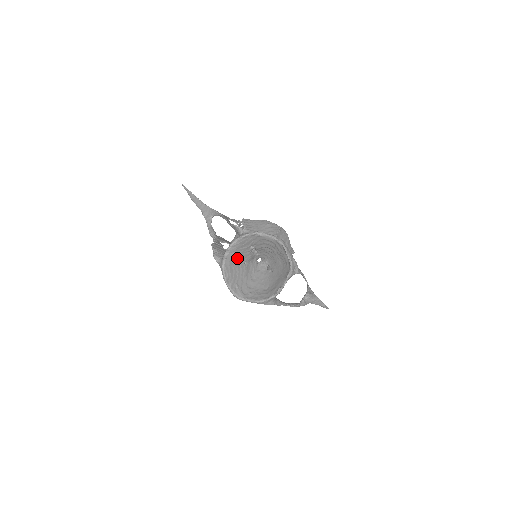
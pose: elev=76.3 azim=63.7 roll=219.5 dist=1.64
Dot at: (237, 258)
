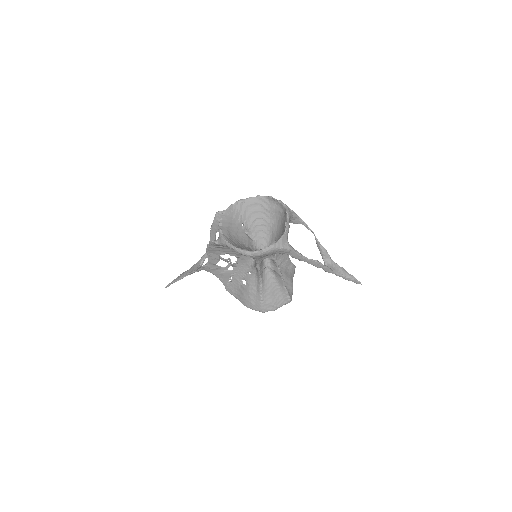
Dot at: (234, 235)
